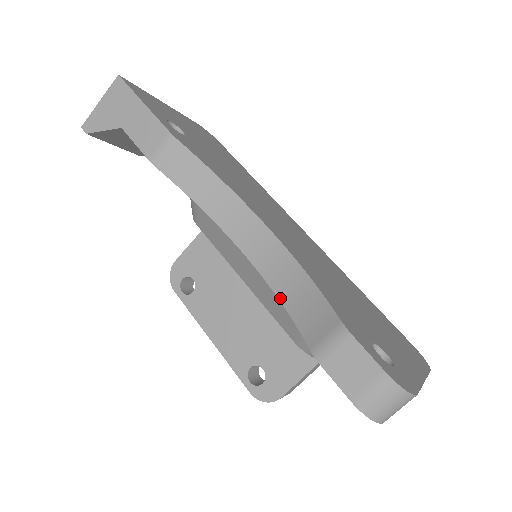
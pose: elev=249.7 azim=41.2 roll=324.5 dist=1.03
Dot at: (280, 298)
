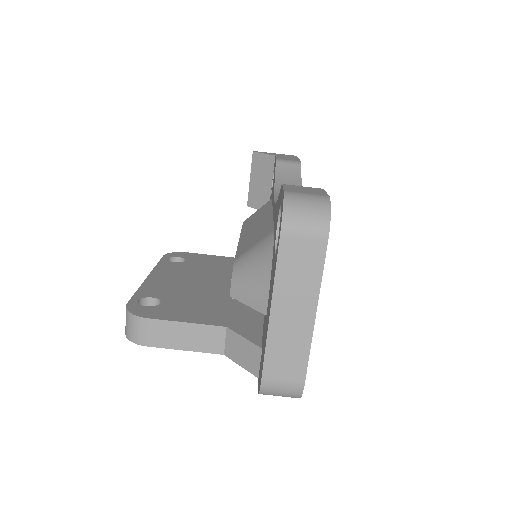
Dot at: occluded
